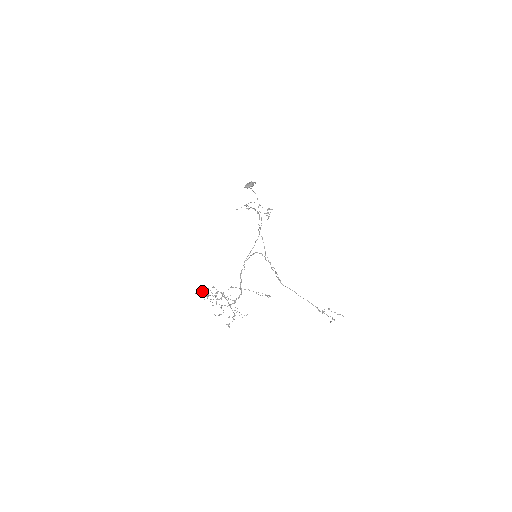
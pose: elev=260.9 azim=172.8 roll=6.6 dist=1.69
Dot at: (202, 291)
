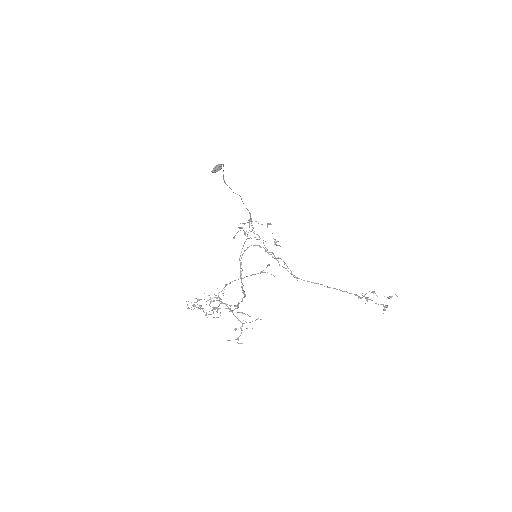
Dot at: occluded
